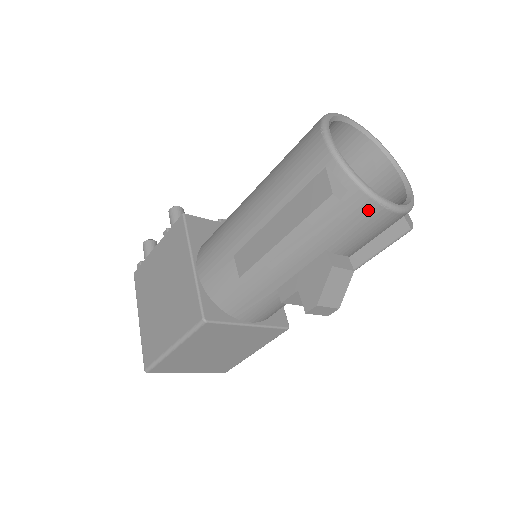
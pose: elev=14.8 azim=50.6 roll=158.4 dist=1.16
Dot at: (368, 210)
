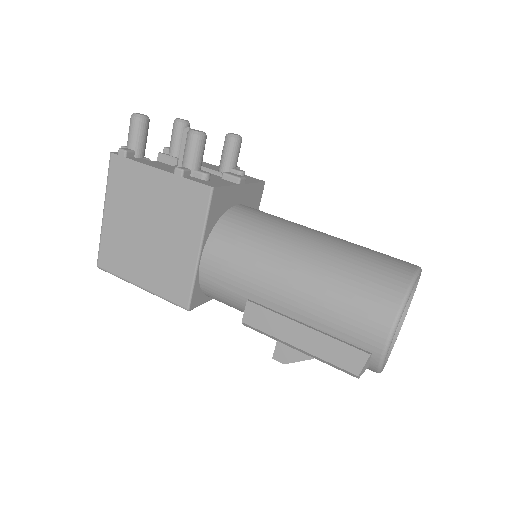
Dot at: occluded
